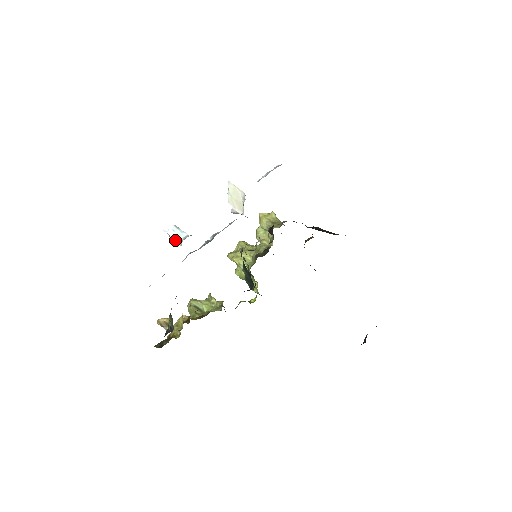
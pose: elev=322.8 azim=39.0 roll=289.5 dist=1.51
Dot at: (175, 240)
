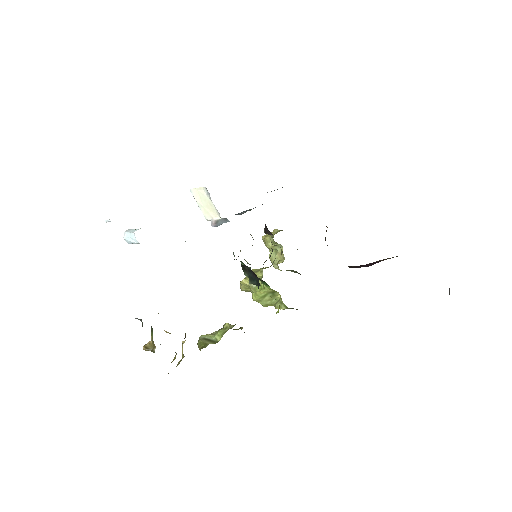
Dot at: (132, 240)
